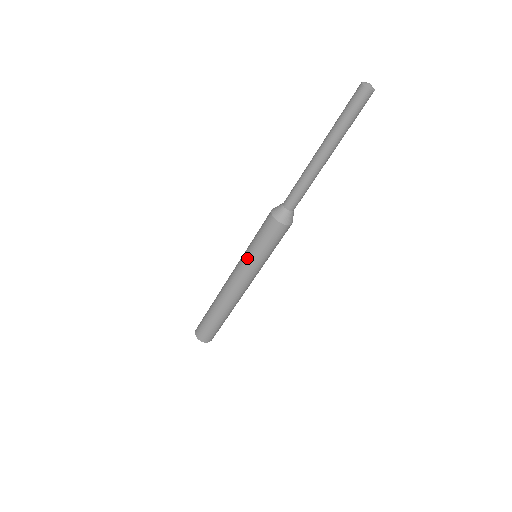
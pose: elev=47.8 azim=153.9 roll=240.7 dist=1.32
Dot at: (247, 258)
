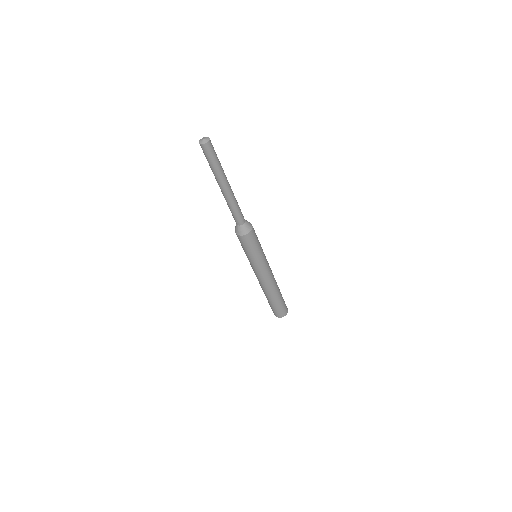
Dot at: occluded
